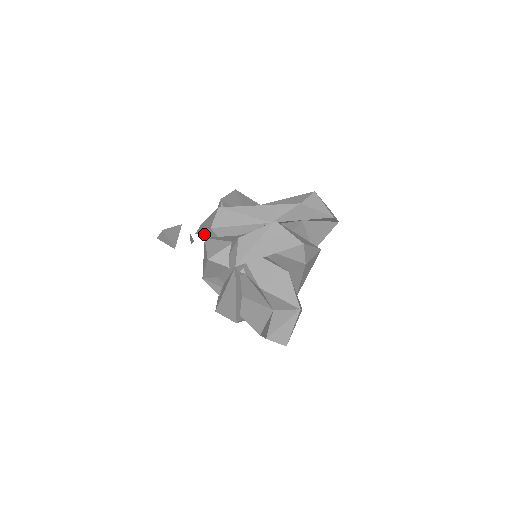
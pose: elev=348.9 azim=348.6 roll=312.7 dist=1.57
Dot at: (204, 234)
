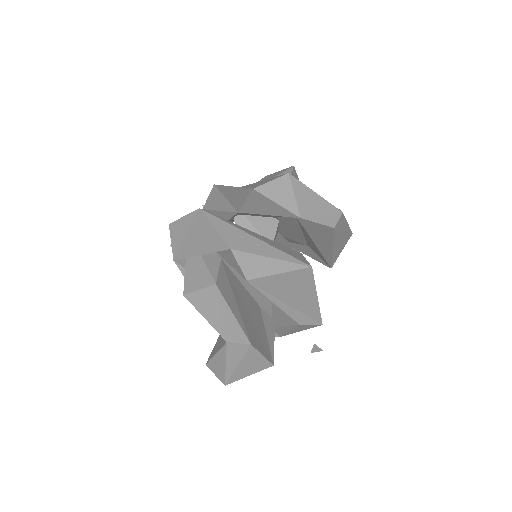
Dot at: occluded
